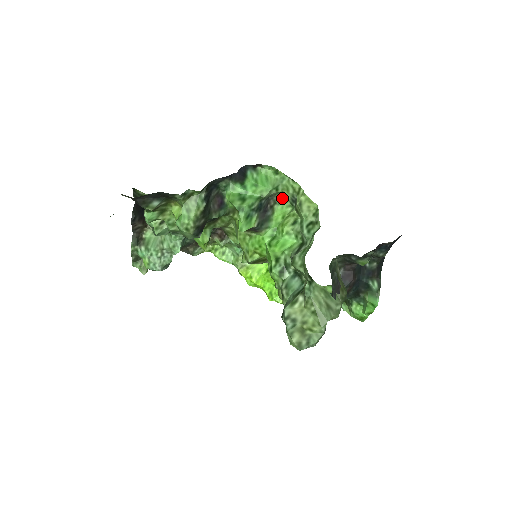
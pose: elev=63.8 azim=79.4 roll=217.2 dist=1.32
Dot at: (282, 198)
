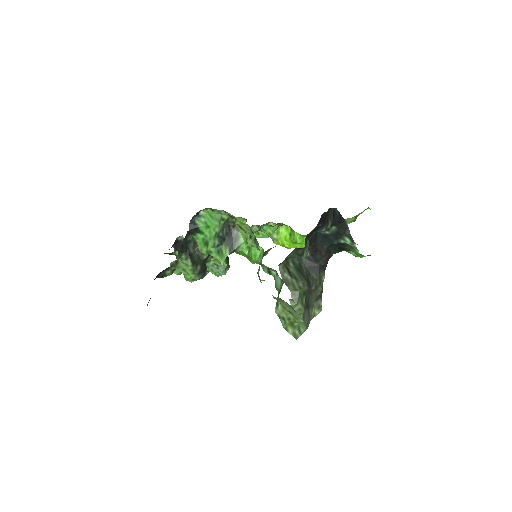
Dot at: occluded
